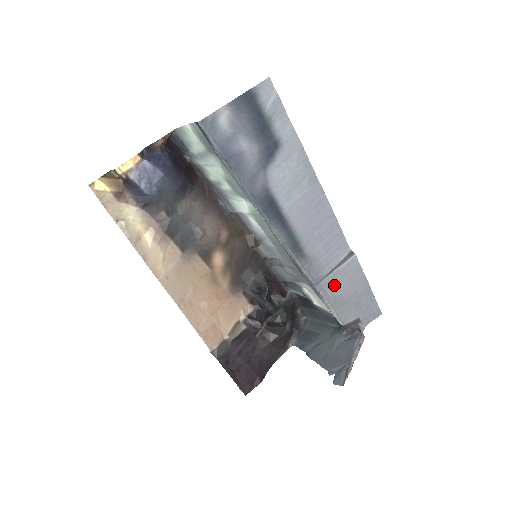
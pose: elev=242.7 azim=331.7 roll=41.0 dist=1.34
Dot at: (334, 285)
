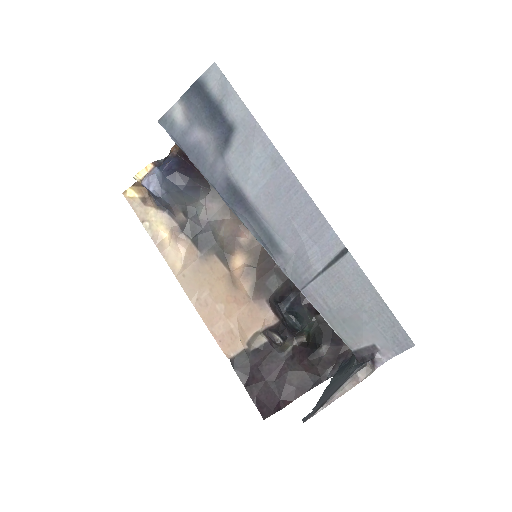
Dot at: (327, 292)
